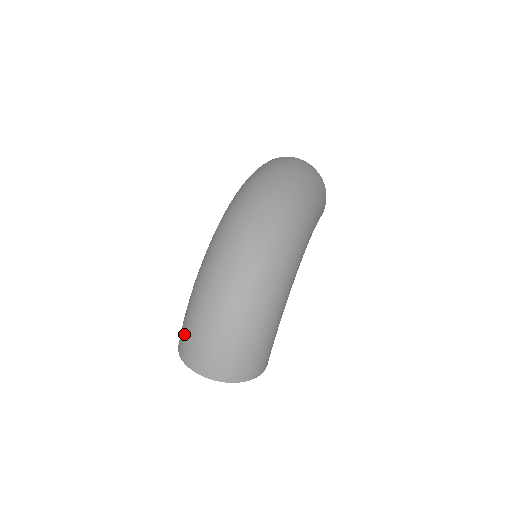
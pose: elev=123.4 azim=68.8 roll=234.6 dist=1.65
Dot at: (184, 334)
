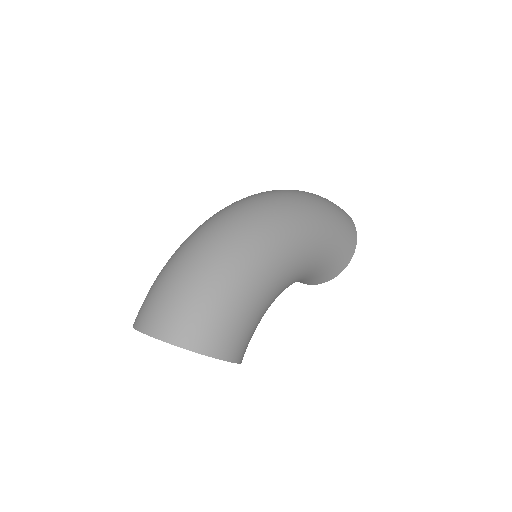
Dot at: occluded
